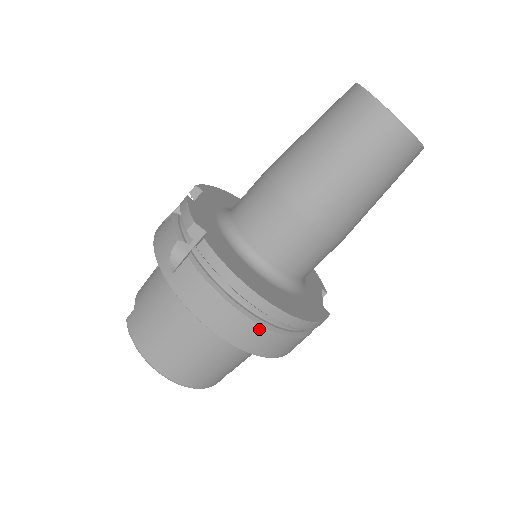
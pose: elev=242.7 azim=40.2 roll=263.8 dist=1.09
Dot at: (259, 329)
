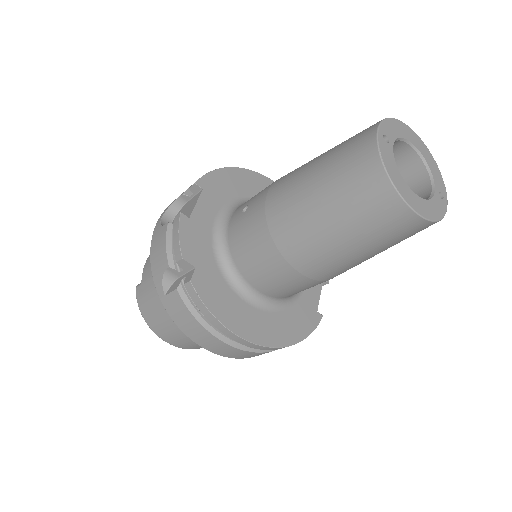
Dot at: (243, 351)
